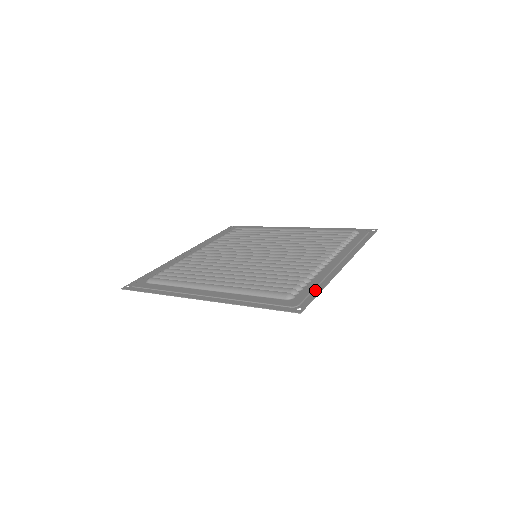
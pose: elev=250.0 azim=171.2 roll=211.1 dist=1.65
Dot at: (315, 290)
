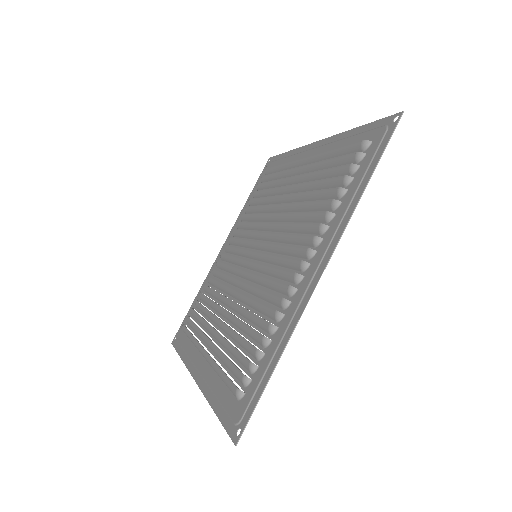
Dot at: (266, 373)
